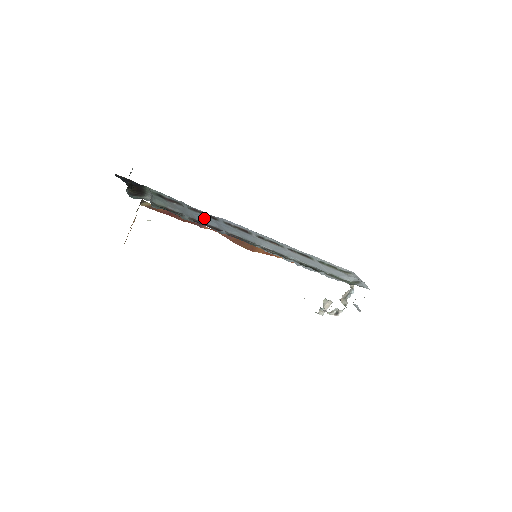
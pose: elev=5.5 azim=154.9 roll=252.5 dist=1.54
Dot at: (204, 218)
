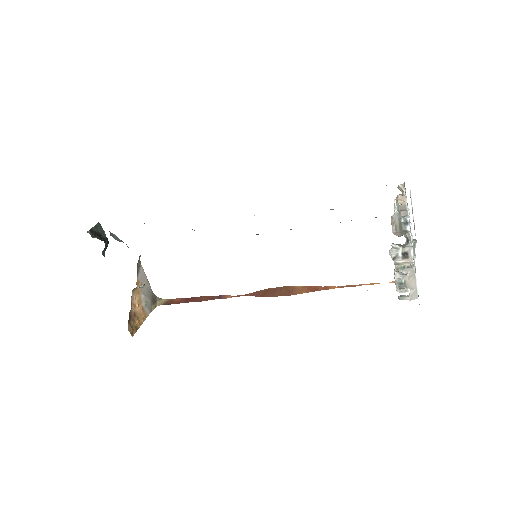
Dot at: occluded
